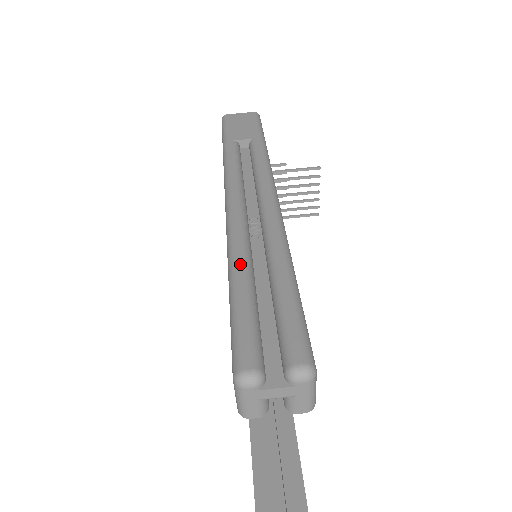
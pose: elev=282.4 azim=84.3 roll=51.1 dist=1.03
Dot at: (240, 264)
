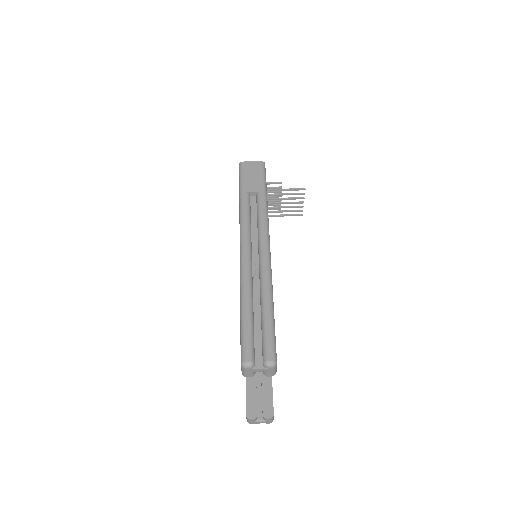
Dot at: (246, 300)
